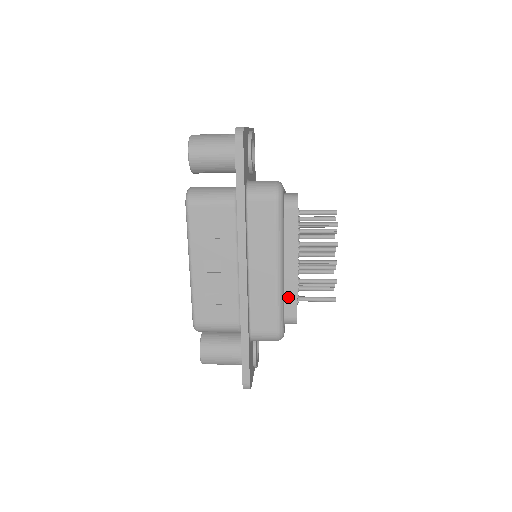
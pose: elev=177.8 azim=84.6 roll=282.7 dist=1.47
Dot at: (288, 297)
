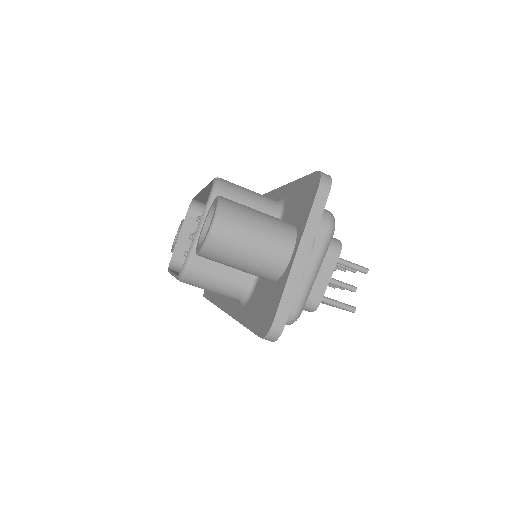
Dot at: occluded
